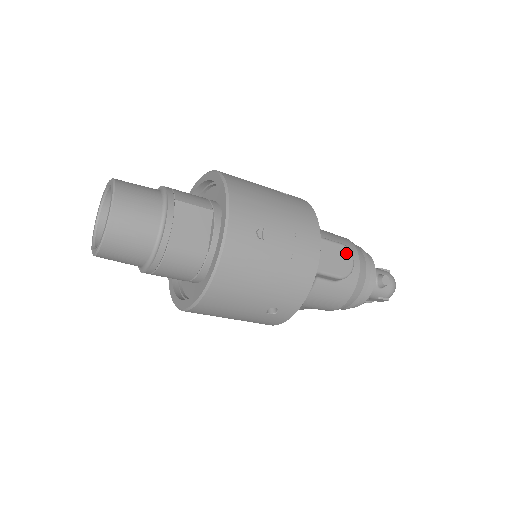
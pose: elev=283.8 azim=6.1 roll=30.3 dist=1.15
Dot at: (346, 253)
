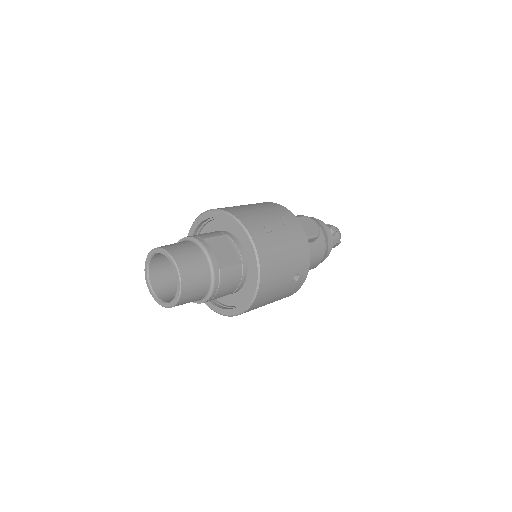
Dot at: (310, 220)
